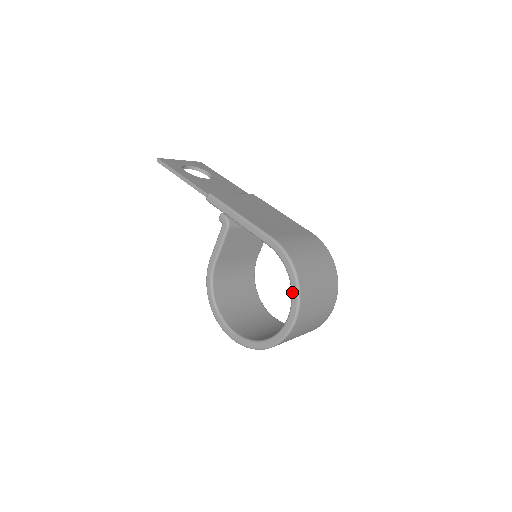
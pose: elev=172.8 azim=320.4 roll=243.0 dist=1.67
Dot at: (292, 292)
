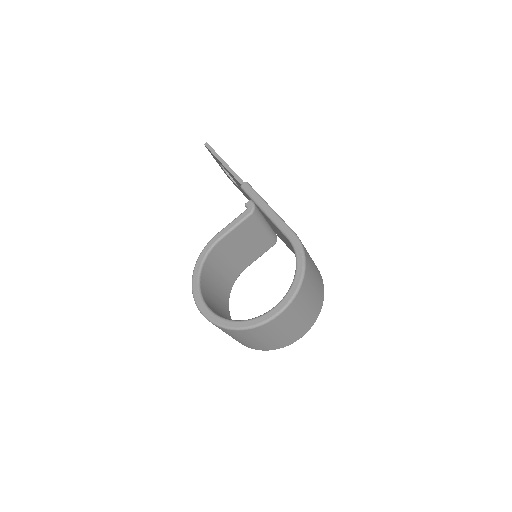
Dot at: (294, 282)
